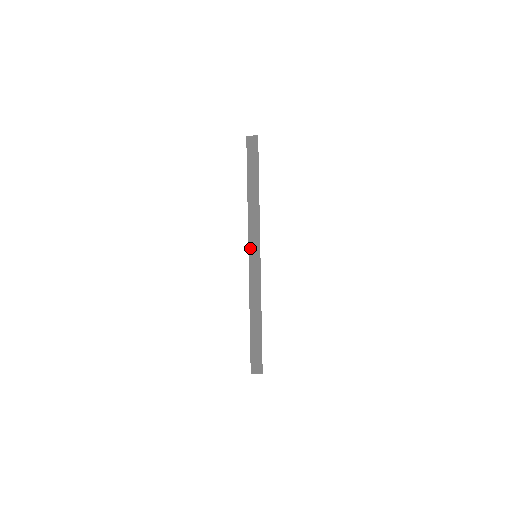
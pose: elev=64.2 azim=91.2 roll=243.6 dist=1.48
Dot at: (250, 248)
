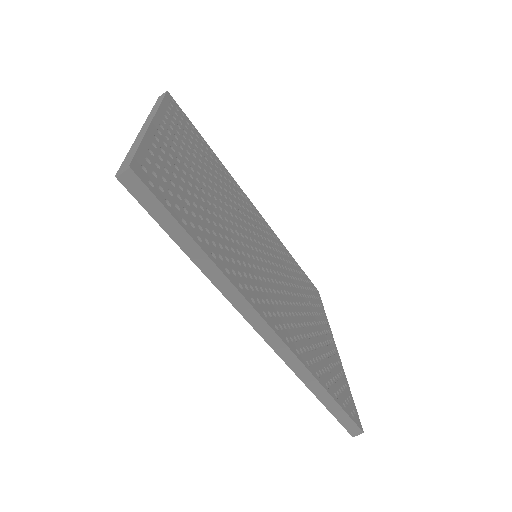
Dot at: (145, 123)
